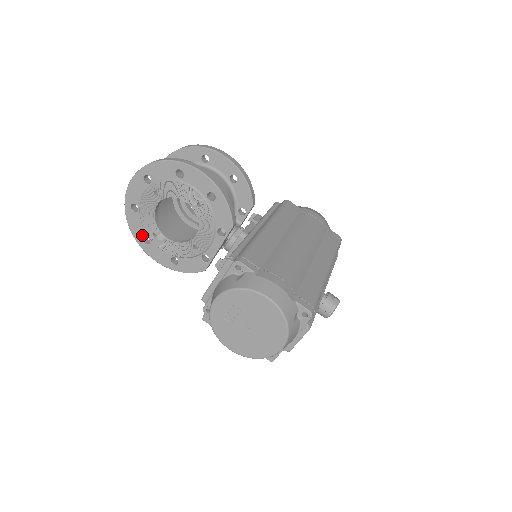
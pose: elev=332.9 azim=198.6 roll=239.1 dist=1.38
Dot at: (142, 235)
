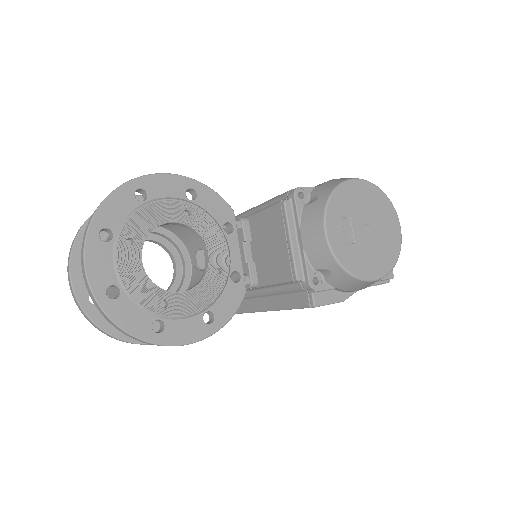
Dot at: (148, 323)
